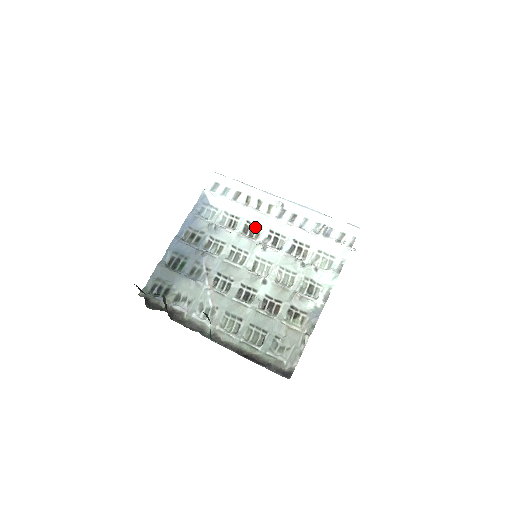
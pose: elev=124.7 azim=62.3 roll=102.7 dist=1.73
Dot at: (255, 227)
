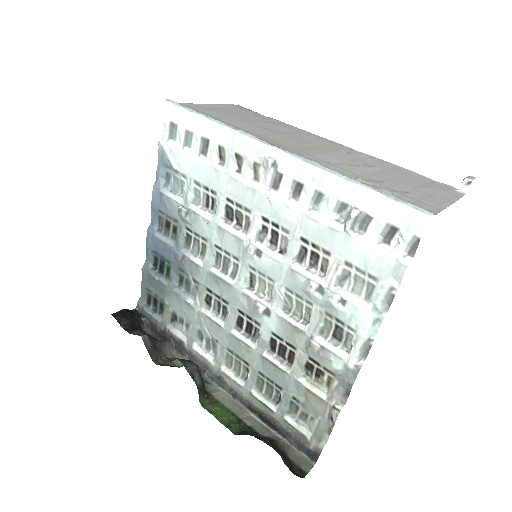
Dot at: (241, 210)
